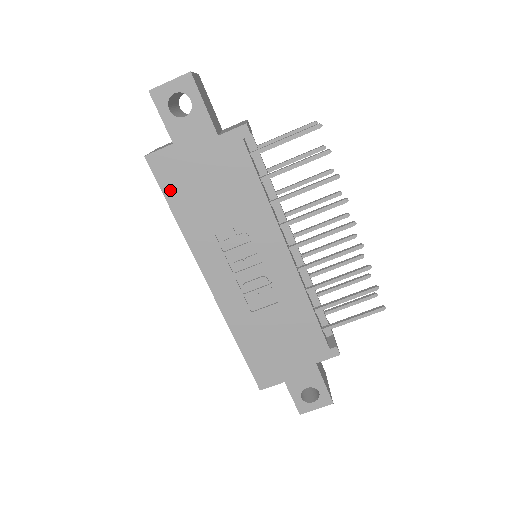
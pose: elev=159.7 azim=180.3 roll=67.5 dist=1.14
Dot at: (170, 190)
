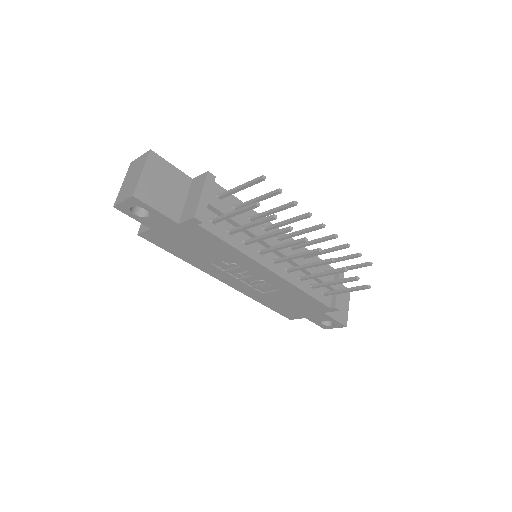
Dot at: (167, 248)
